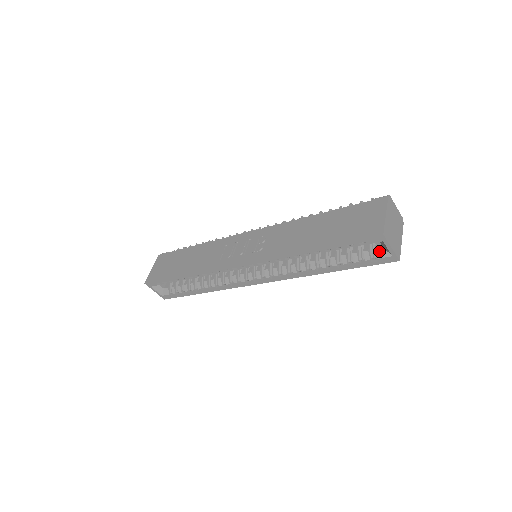
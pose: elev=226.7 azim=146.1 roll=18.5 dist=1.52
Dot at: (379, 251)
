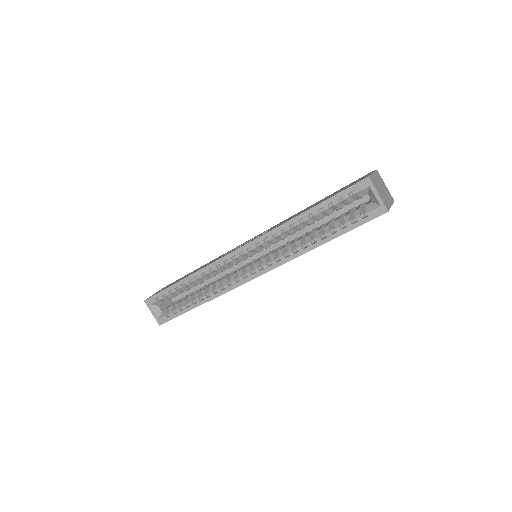
Dot at: (368, 206)
